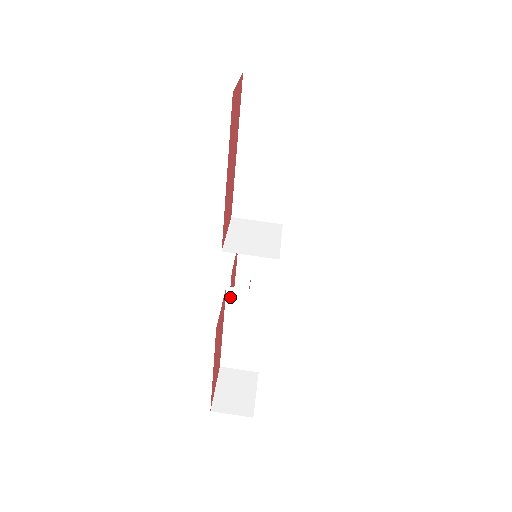
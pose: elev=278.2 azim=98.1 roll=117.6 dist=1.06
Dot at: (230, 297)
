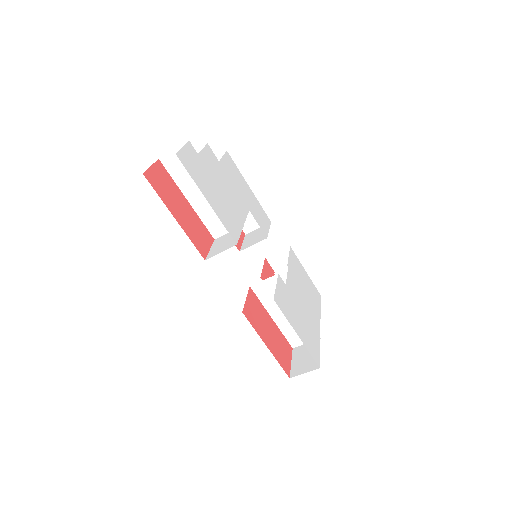
Dot at: (258, 292)
